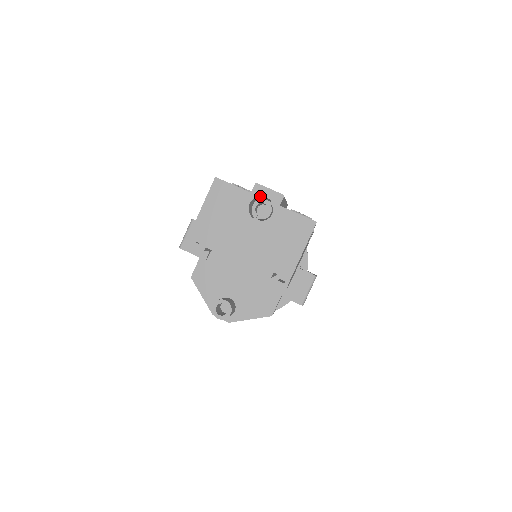
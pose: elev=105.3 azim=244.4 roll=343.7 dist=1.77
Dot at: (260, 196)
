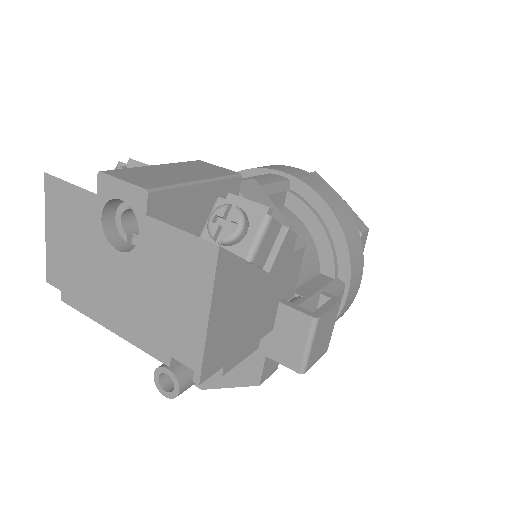
Dot at: (114, 198)
